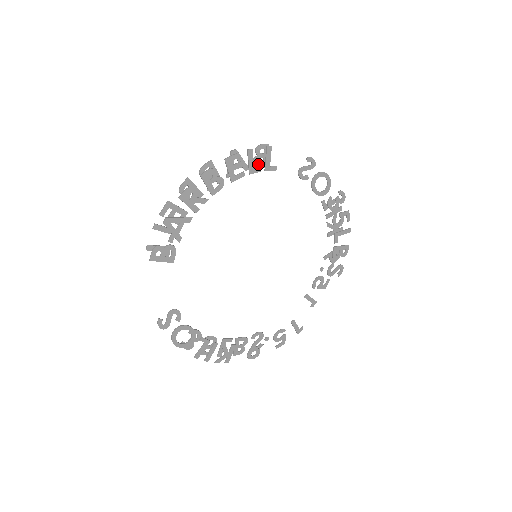
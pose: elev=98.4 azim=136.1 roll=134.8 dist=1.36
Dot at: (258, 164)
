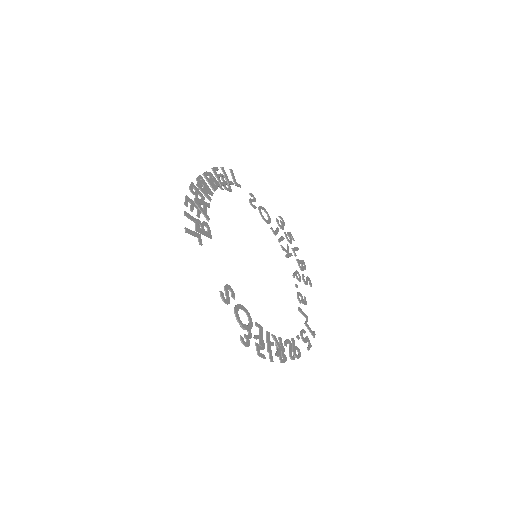
Dot at: (226, 187)
